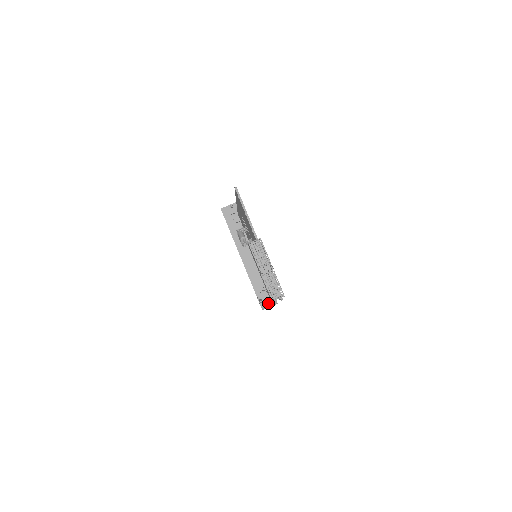
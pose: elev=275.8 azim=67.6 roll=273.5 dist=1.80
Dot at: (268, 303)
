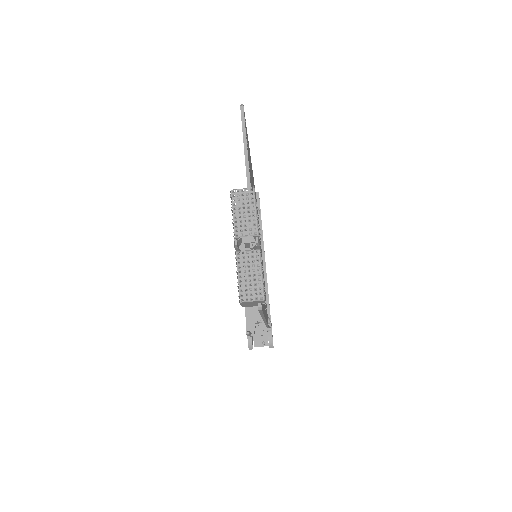
Dot at: (259, 341)
